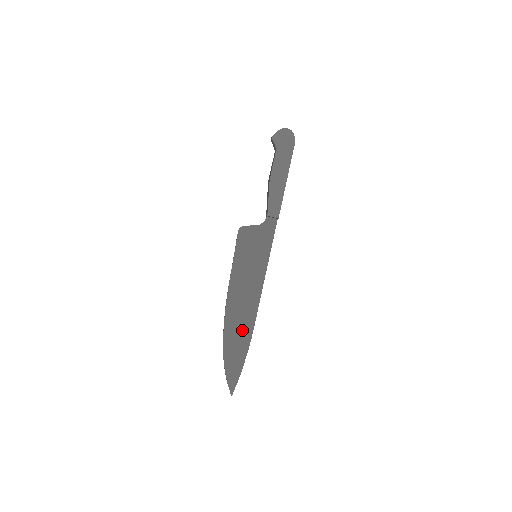
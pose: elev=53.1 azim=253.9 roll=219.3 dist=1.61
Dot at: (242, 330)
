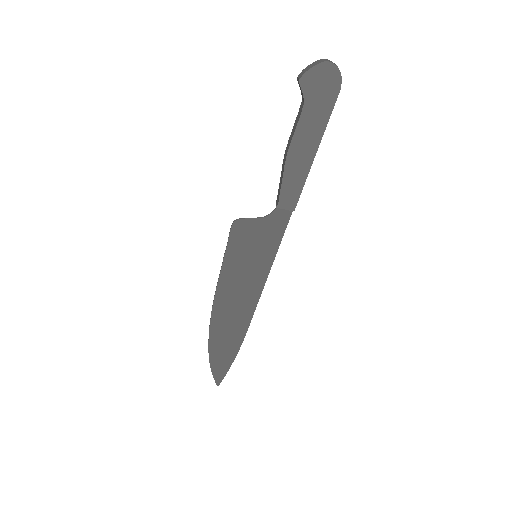
Dot at: (232, 333)
